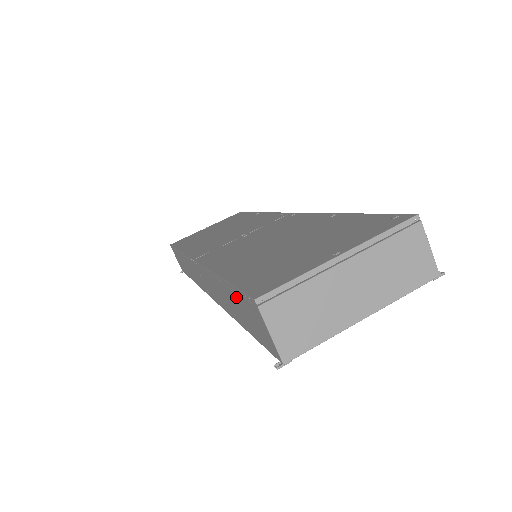
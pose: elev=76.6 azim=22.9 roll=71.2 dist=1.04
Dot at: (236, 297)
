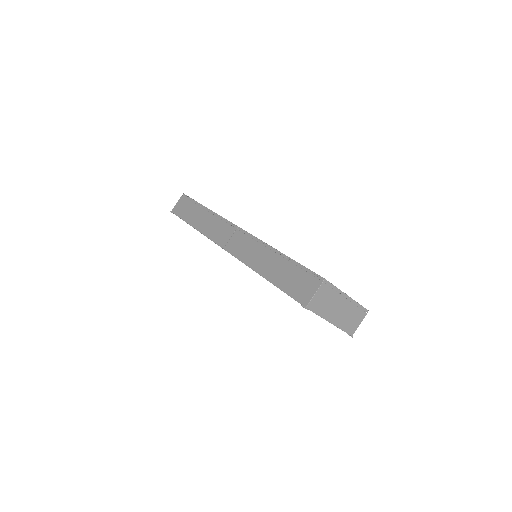
Dot at: (294, 268)
